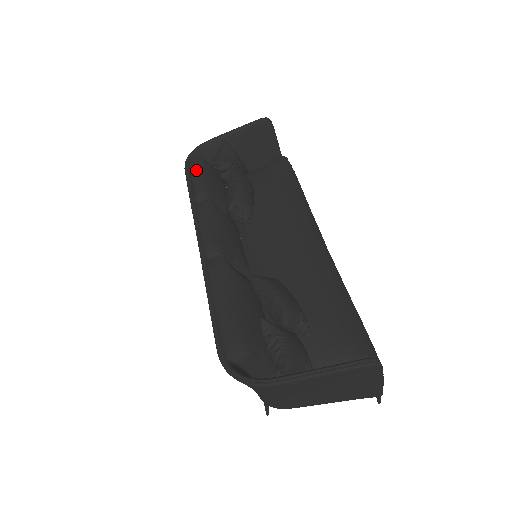
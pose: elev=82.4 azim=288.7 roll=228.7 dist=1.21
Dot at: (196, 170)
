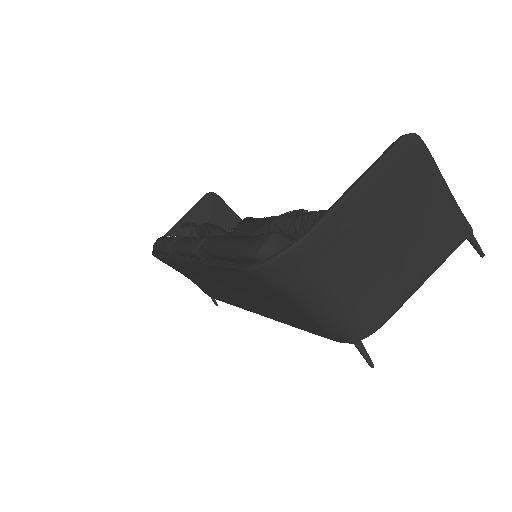
Dot at: (161, 239)
